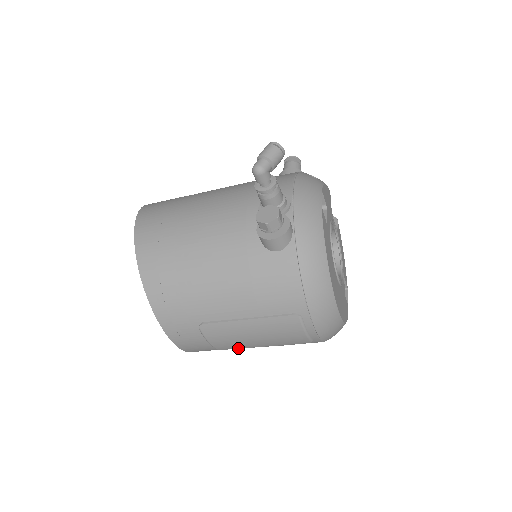
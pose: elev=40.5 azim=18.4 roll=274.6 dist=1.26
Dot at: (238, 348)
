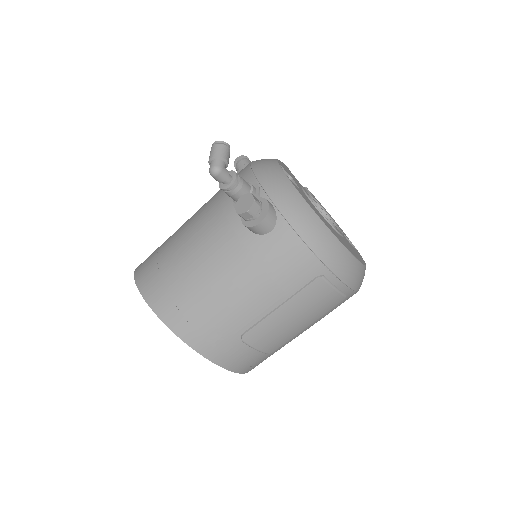
Dot at: occluded
